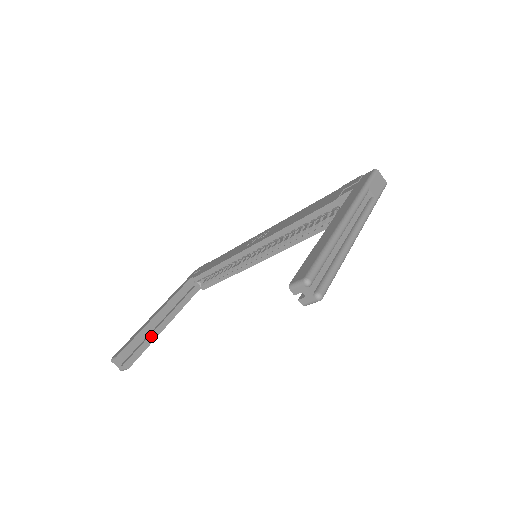
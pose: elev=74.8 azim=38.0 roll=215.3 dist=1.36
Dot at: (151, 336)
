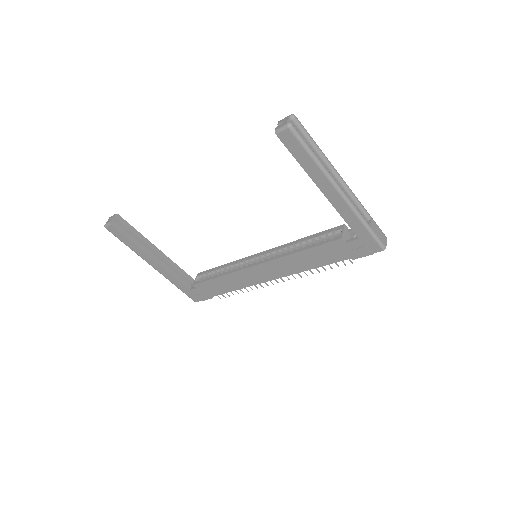
Dot at: (140, 244)
